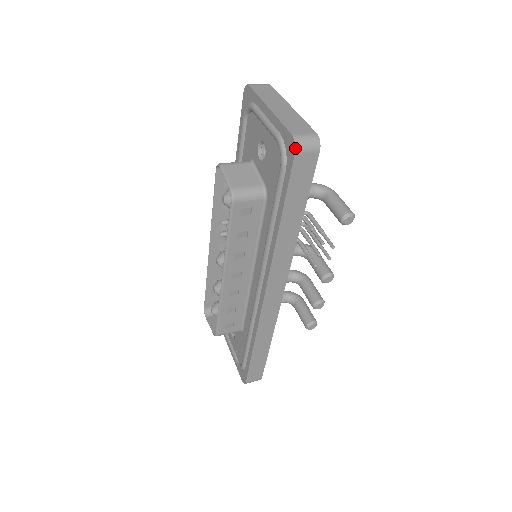
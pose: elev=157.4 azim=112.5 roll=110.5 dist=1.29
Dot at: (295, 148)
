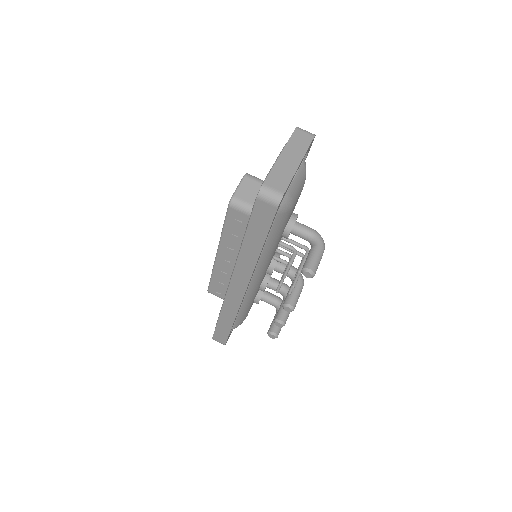
Dot at: (258, 194)
